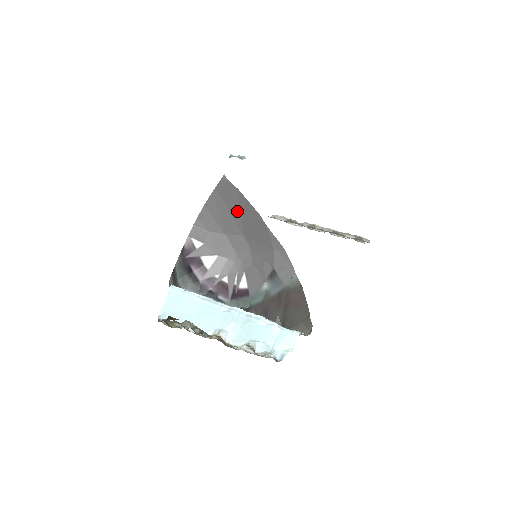
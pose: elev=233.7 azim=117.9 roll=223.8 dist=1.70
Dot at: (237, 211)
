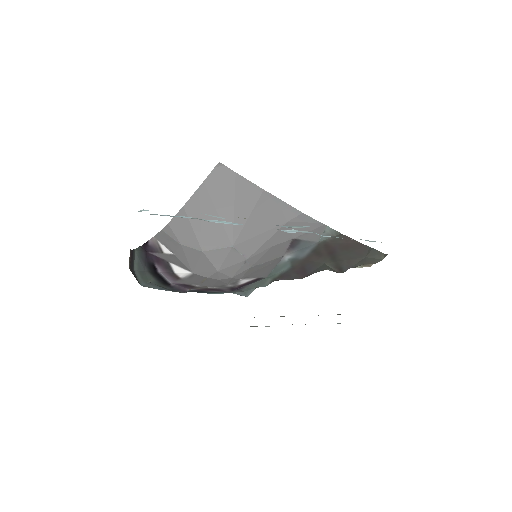
Dot at: (229, 206)
